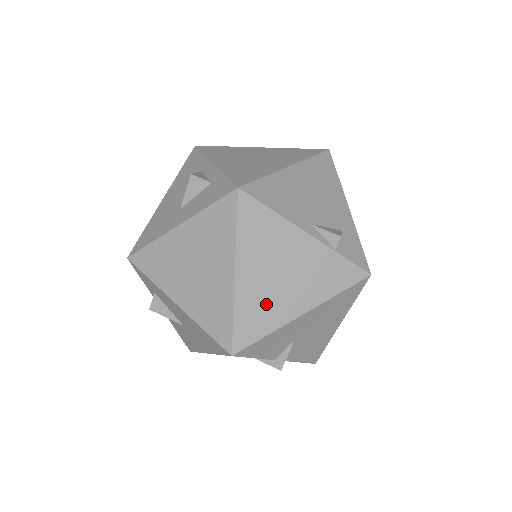
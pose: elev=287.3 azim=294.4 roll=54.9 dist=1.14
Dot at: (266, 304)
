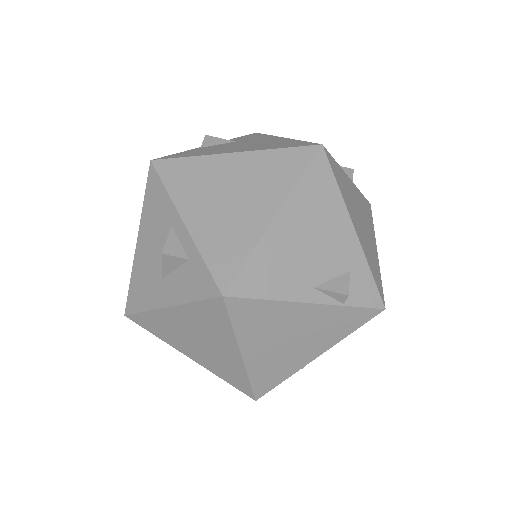
Dot at: (279, 363)
